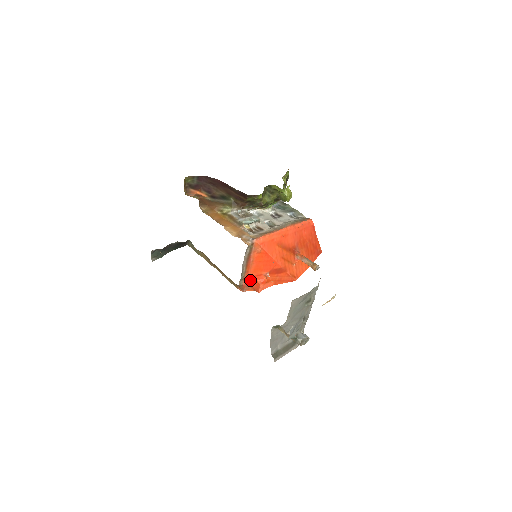
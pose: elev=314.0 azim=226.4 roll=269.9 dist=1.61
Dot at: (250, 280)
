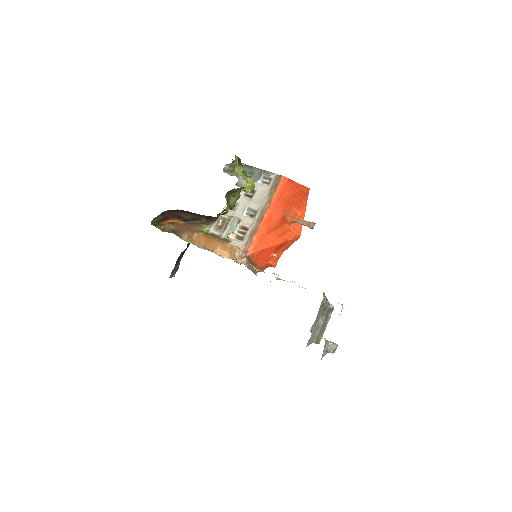
Dot at: (262, 266)
